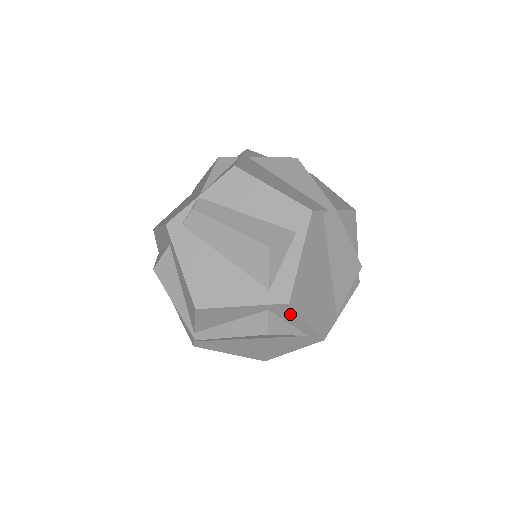
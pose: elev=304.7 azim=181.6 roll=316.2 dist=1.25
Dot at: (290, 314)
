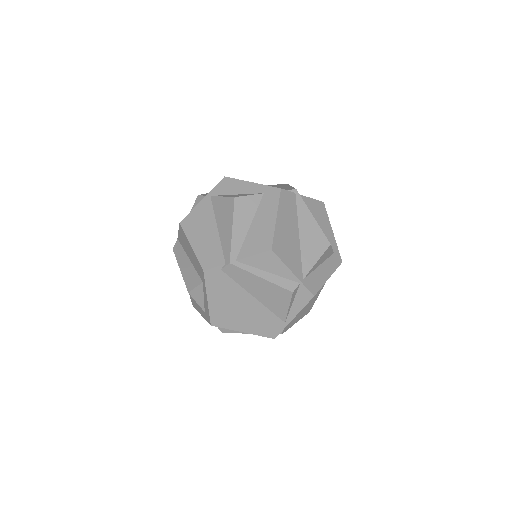
Dot at: occluded
